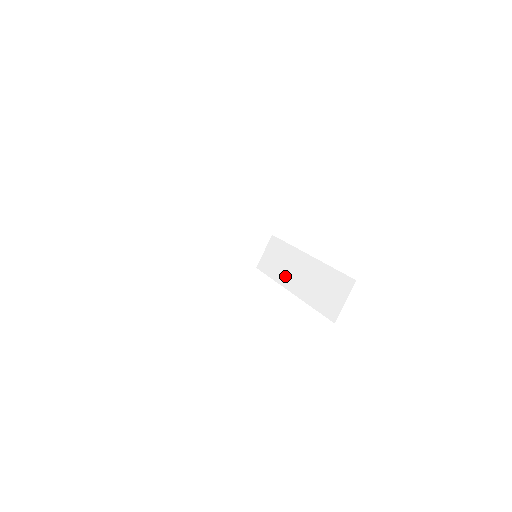
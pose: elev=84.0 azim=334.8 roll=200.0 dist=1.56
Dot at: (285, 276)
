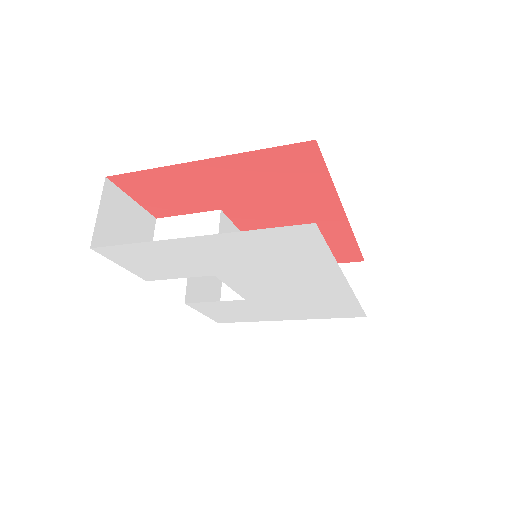
Dot at: occluded
